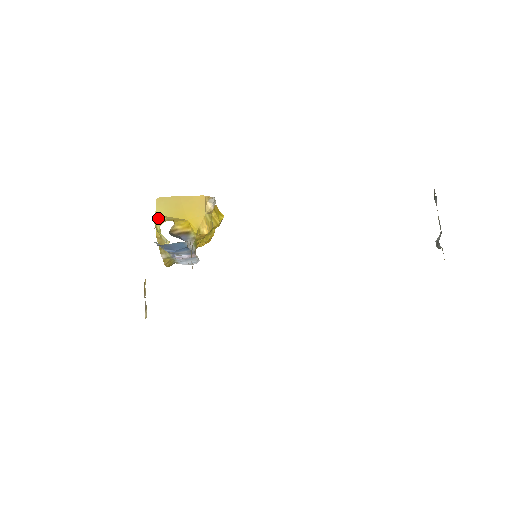
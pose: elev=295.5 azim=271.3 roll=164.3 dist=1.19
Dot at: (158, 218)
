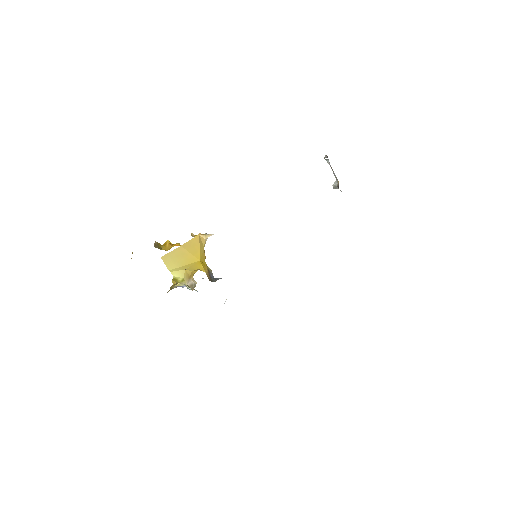
Dot at: (176, 273)
